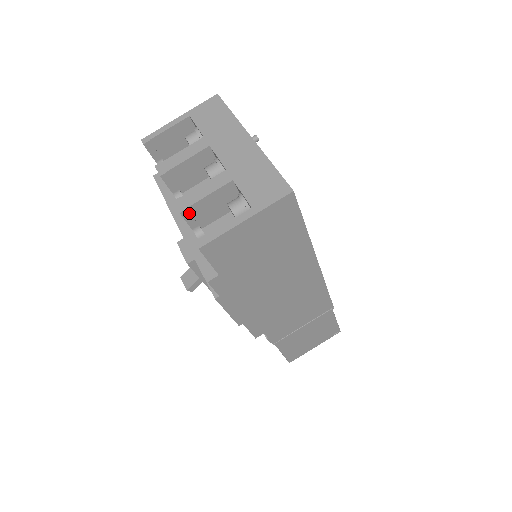
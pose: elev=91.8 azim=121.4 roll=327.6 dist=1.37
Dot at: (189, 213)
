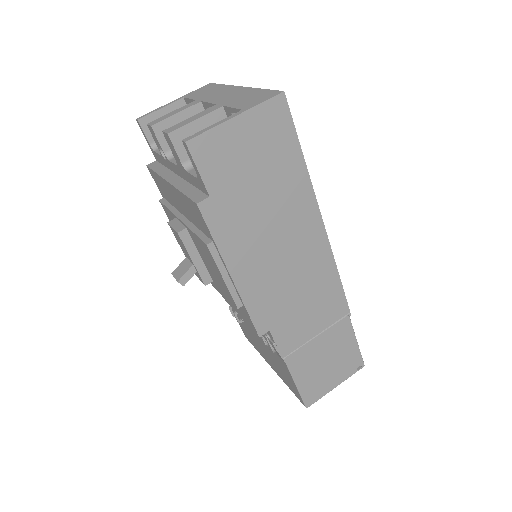
Dot at: (178, 137)
